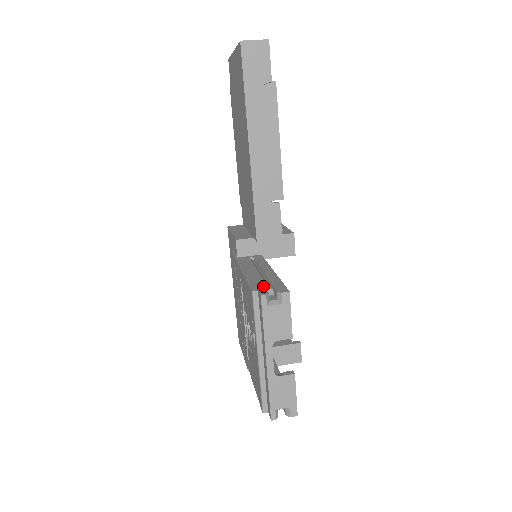
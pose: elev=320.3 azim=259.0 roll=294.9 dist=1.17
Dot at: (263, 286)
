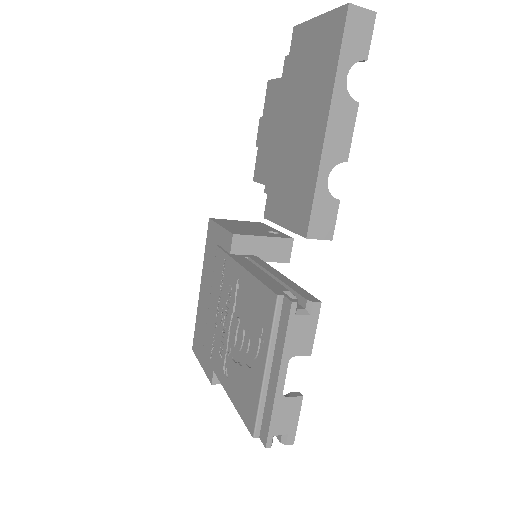
Dot at: (286, 291)
